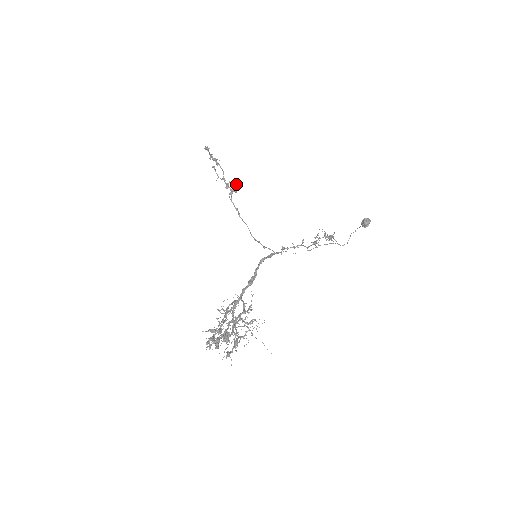
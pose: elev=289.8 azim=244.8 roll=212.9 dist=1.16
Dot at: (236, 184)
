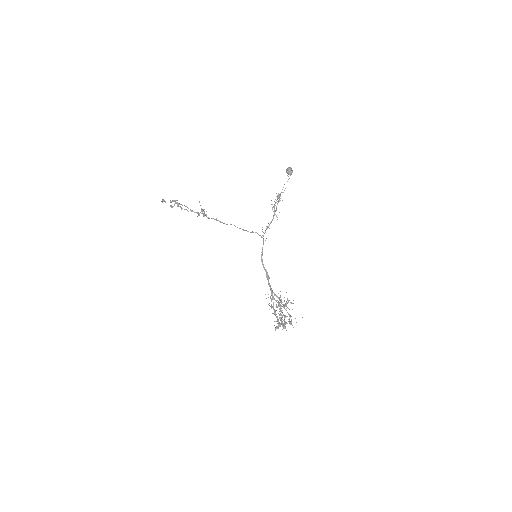
Dot at: (202, 212)
